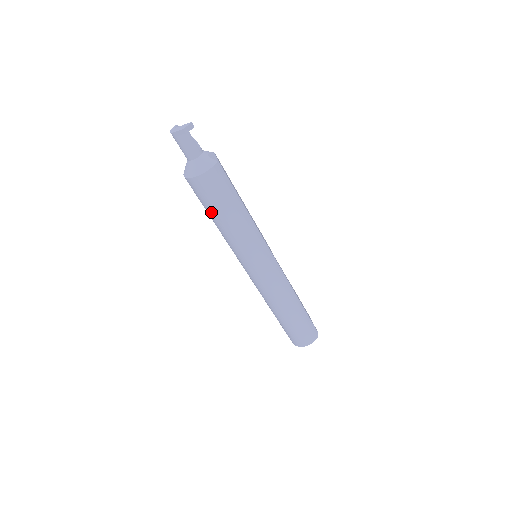
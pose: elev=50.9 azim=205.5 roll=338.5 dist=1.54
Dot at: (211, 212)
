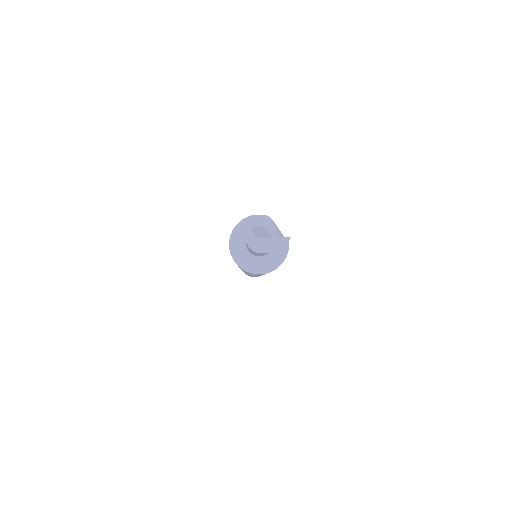
Dot at: (252, 274)
